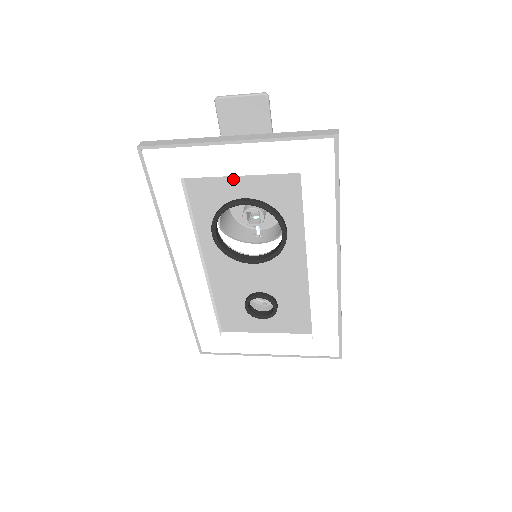
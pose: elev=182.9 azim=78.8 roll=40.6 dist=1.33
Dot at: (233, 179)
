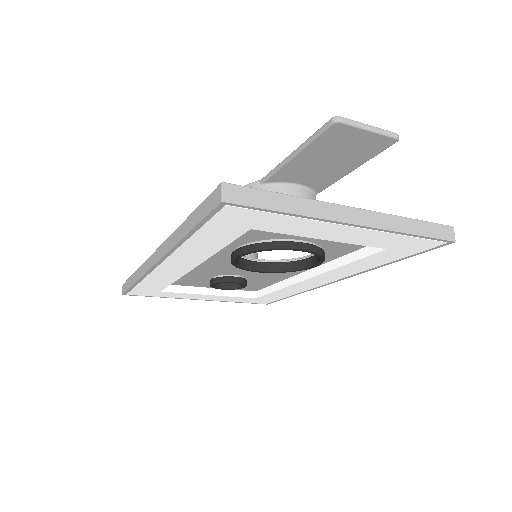
Dot at: occluded
